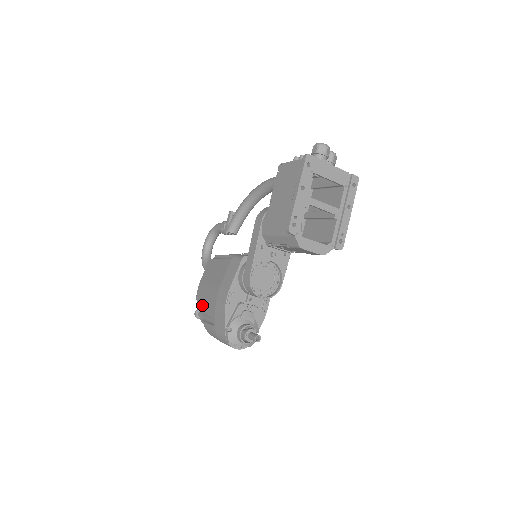
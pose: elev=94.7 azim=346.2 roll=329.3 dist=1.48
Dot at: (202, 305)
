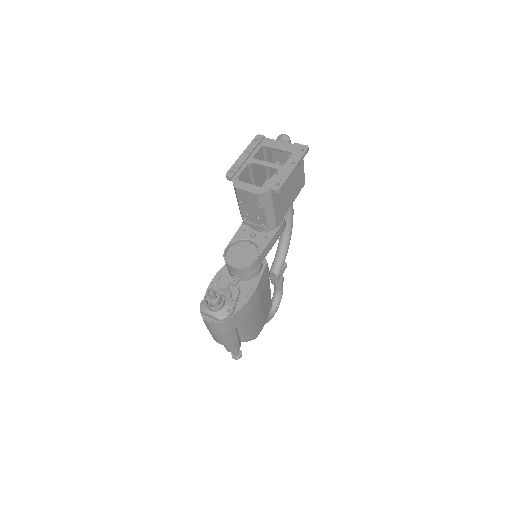
Dot at: occluded
